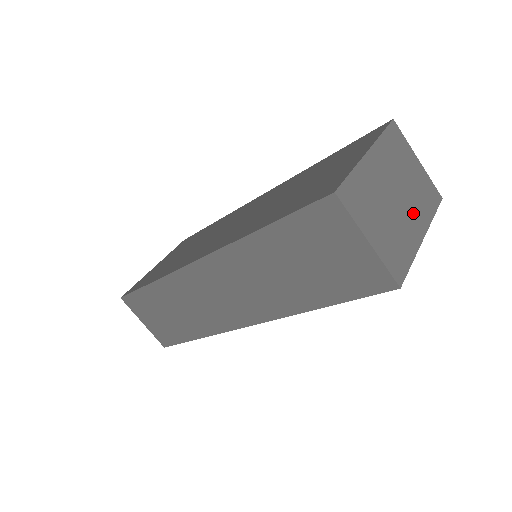
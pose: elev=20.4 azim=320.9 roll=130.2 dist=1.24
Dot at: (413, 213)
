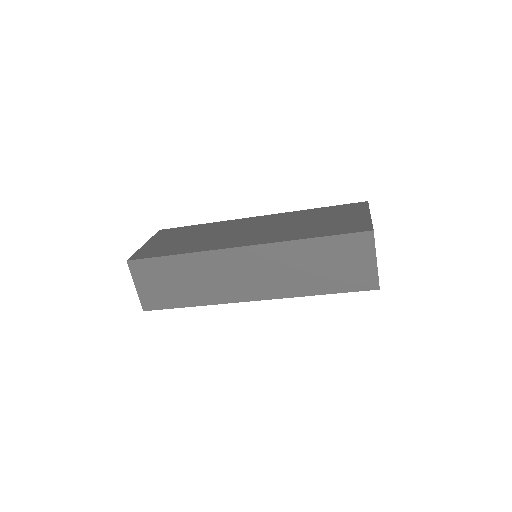
Dot at: occluded
